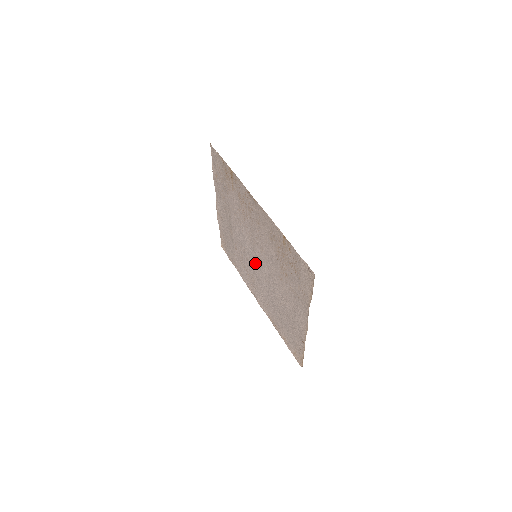
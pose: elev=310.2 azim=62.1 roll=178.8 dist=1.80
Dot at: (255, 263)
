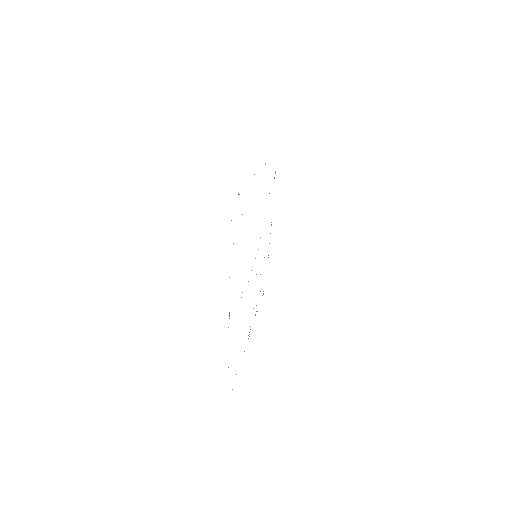
Dot at: occluded
